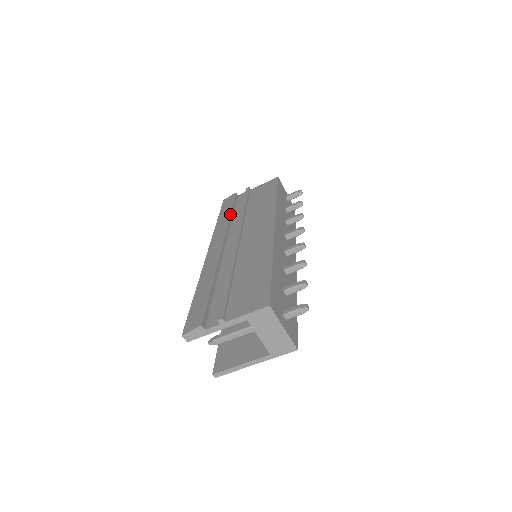
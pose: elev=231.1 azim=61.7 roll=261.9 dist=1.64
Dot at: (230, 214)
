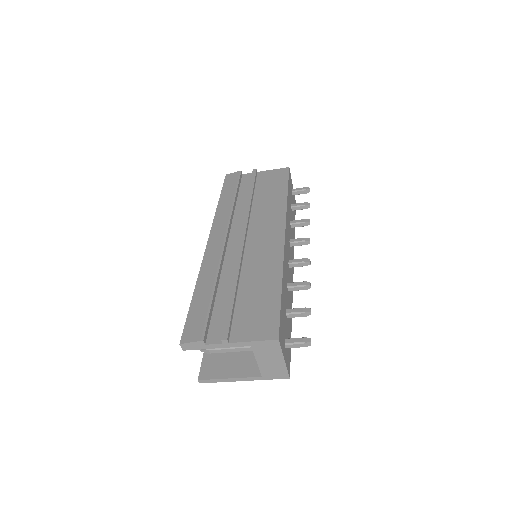
Dot at: (235, 199)
